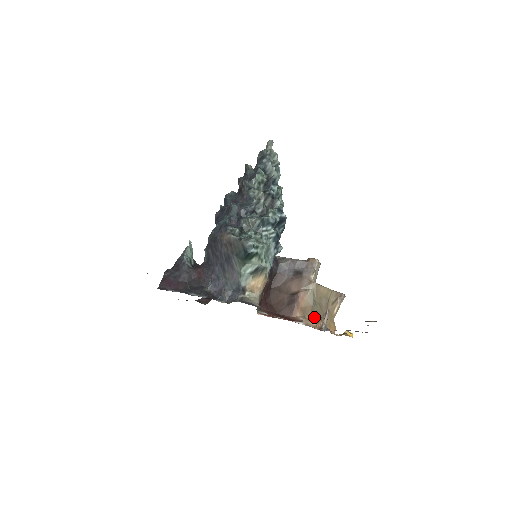
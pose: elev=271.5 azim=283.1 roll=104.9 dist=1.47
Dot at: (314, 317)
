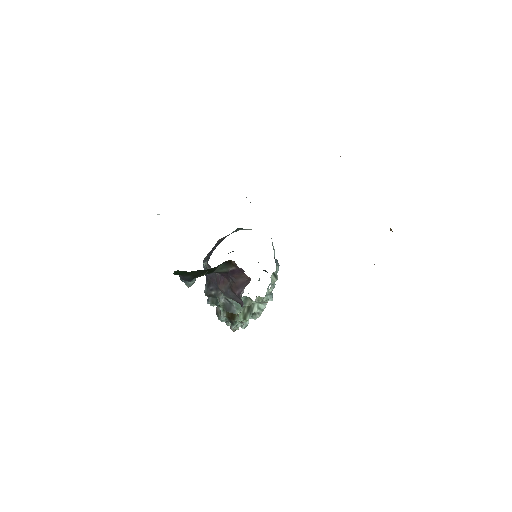
Dot at: occluded
